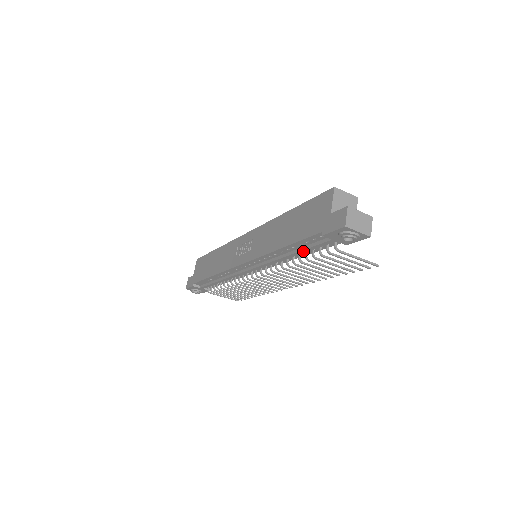
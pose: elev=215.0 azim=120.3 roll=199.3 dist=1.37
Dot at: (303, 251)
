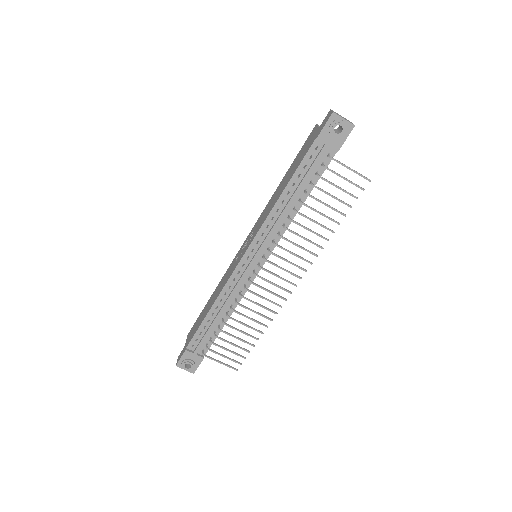
Dot at: (302, 183)
